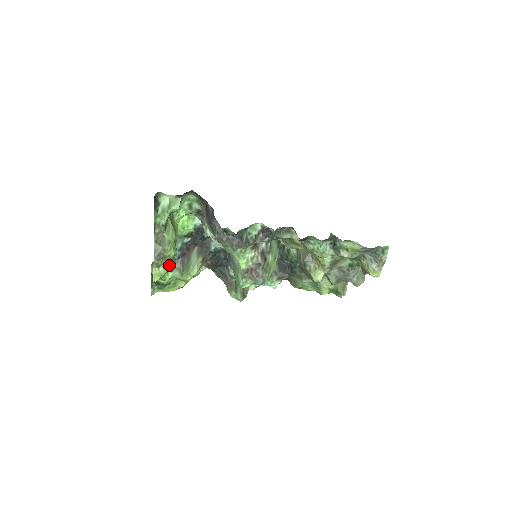
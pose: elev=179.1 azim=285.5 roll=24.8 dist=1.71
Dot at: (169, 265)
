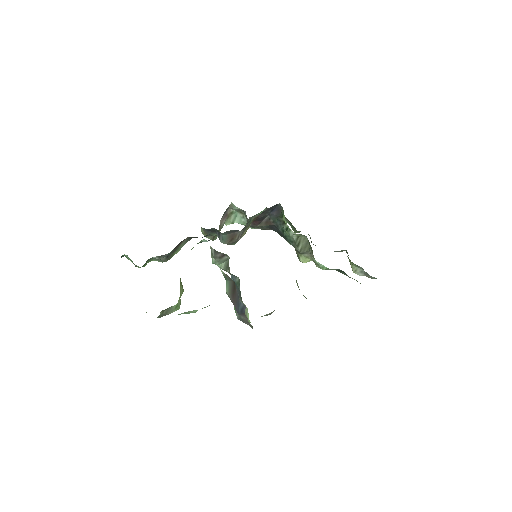
Dot at: occluded
